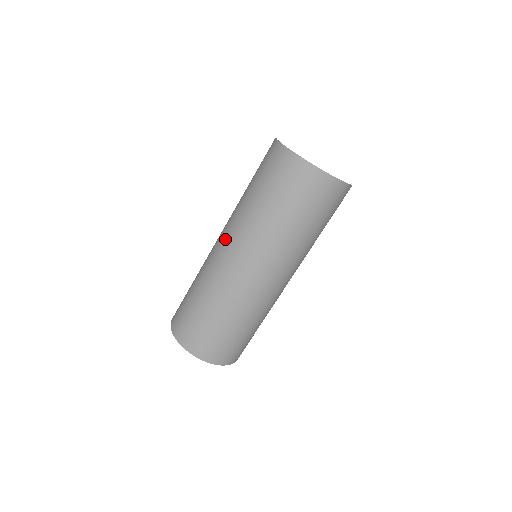
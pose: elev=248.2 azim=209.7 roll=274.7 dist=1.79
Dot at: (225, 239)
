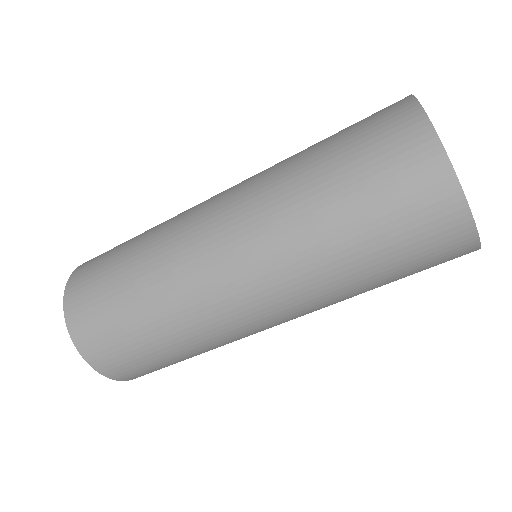
Dot at: (229, 223)
